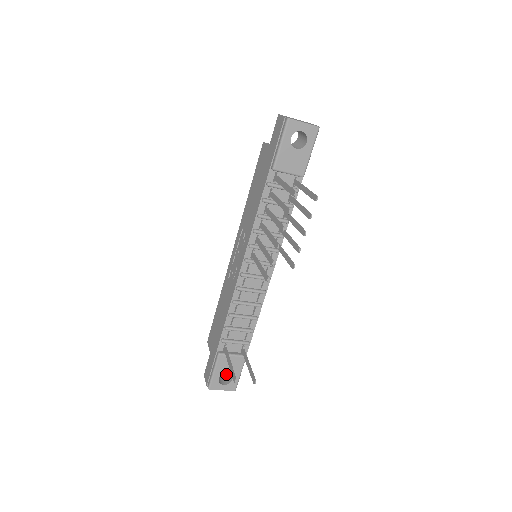
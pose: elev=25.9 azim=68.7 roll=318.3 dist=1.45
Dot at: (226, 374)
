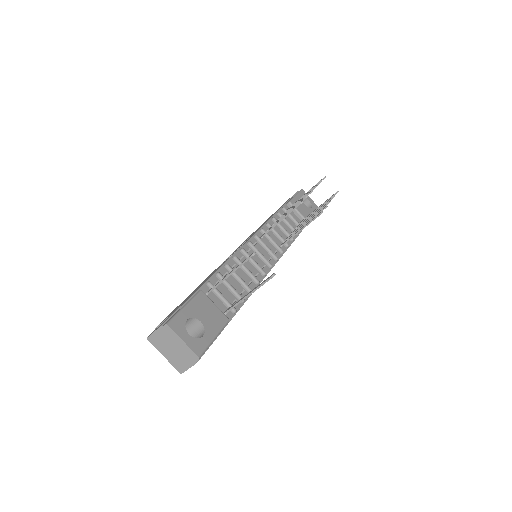
Dot at: occluded
